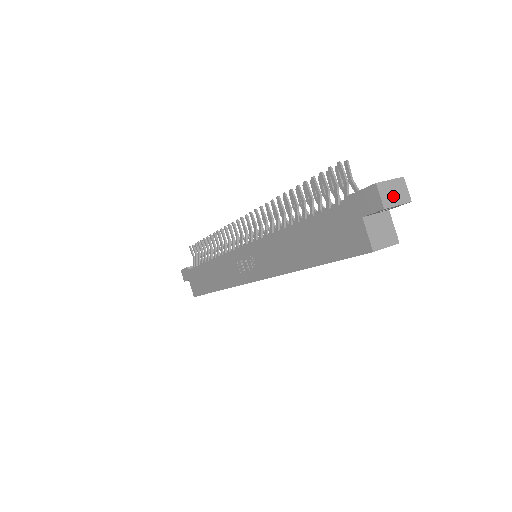
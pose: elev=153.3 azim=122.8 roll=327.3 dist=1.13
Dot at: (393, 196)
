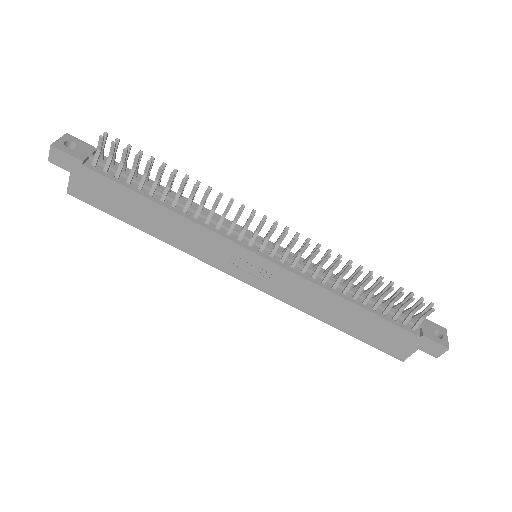
Dot at: occluded
